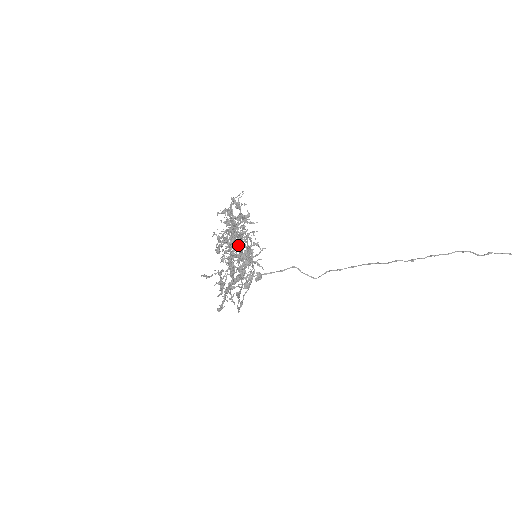
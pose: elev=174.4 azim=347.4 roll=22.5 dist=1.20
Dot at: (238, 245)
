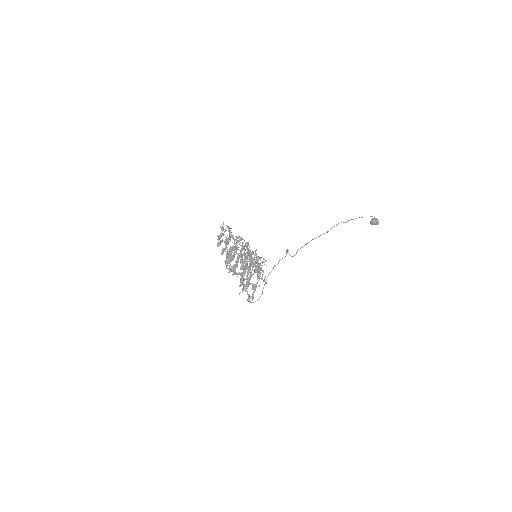
Dot at: occluded
